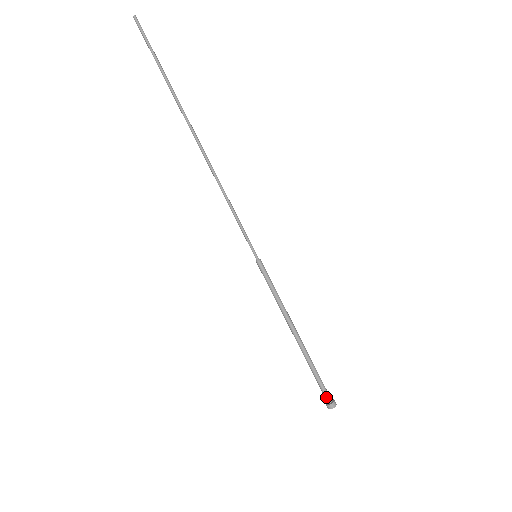
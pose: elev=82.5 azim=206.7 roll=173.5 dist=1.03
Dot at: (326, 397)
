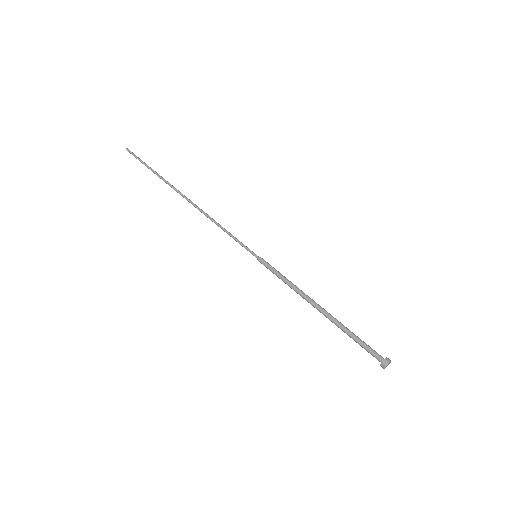
Dot at: (376, 356)
